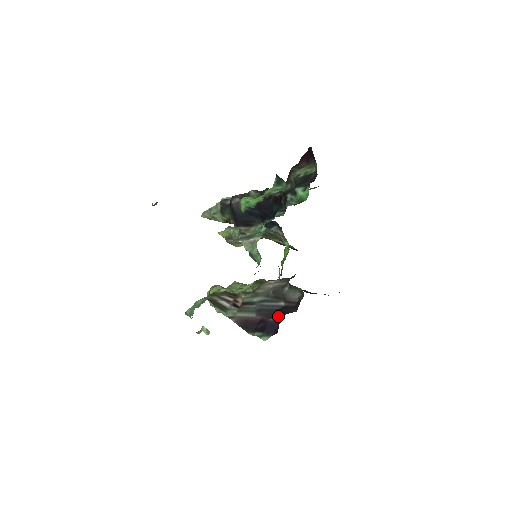
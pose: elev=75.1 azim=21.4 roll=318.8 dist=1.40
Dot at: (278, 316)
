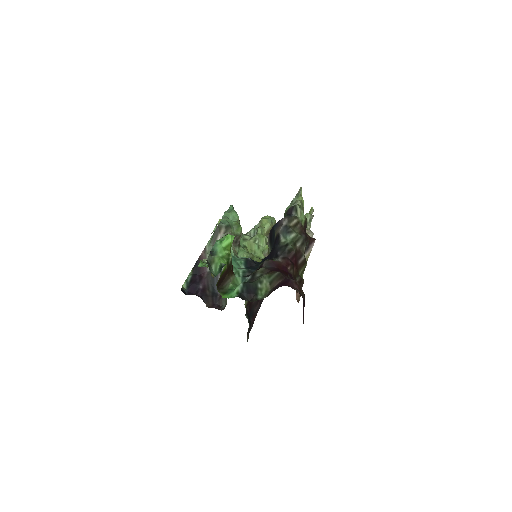
Dot at: (202, 292)
